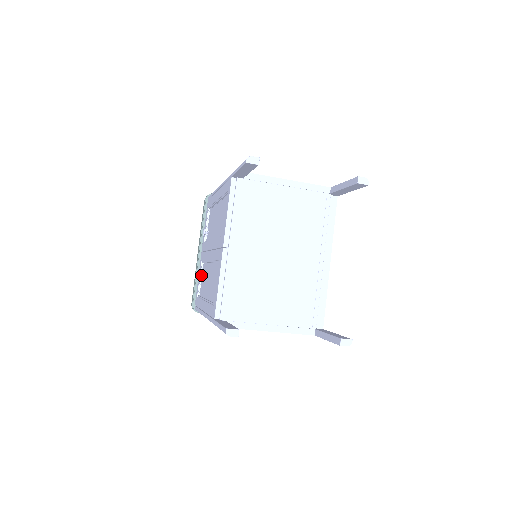
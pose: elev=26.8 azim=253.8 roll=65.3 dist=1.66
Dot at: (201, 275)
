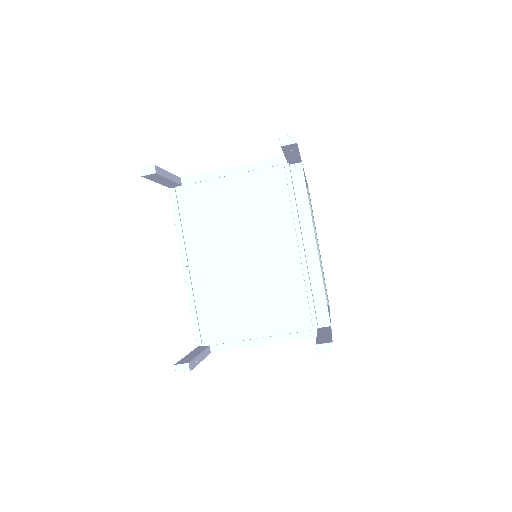
Dot at: occluded
